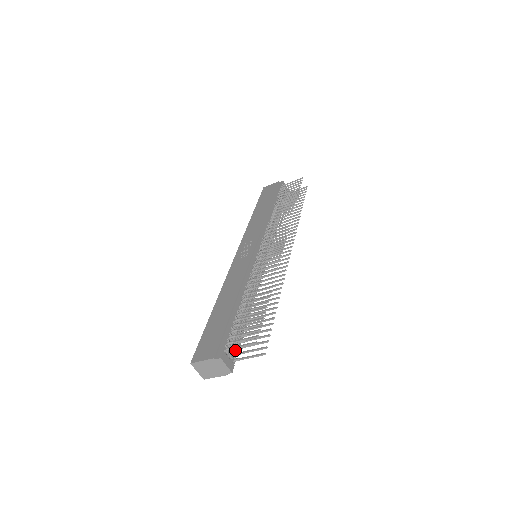
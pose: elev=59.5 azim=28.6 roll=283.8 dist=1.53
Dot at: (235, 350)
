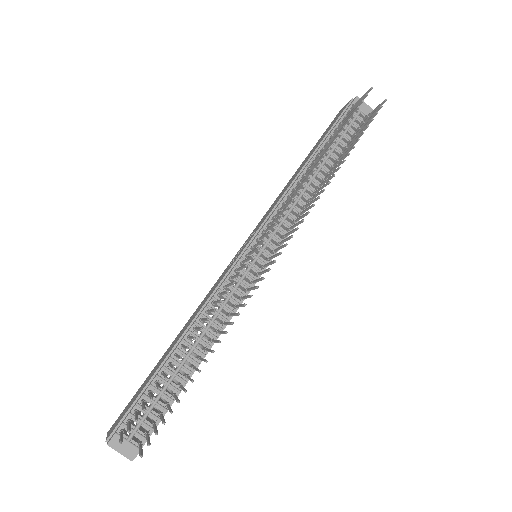
Dot at: (147, 426)
